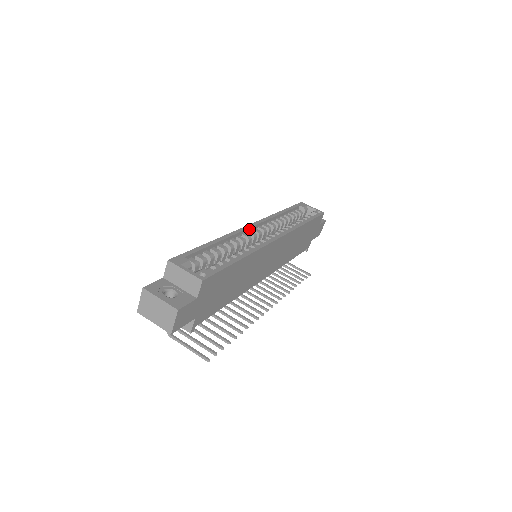
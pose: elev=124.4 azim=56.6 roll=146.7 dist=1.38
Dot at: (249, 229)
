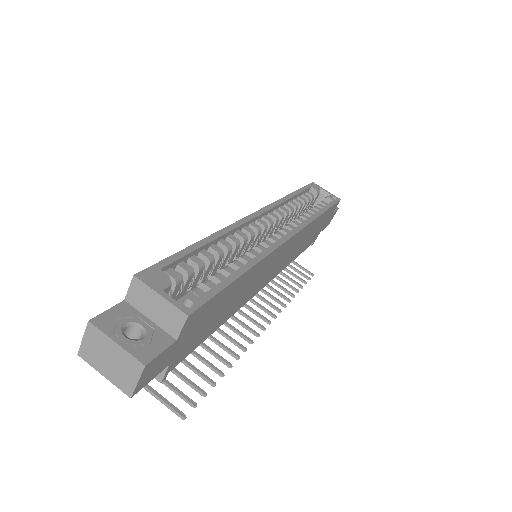
Dot at: (252, 220)
